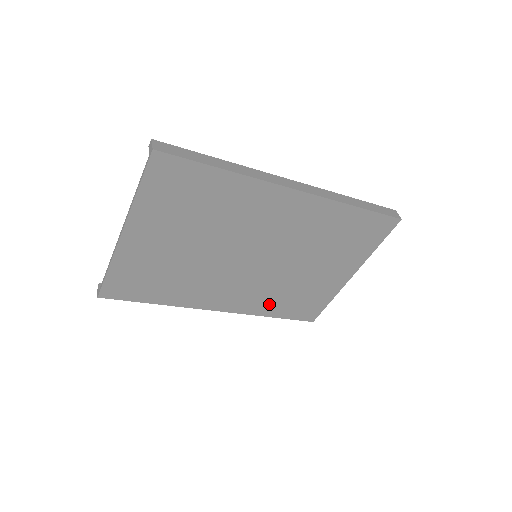
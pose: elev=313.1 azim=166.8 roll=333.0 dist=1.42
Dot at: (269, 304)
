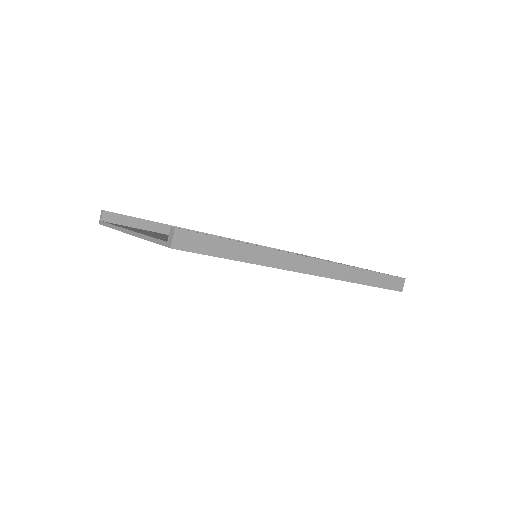
Dot at: occluded
